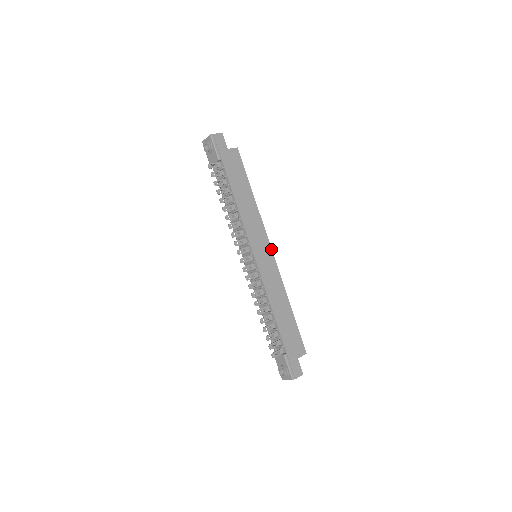
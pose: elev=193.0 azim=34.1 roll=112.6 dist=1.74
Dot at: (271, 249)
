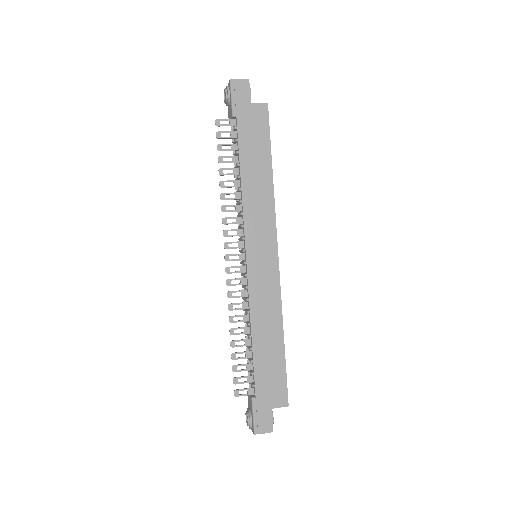
Dot at: (277, 252)
